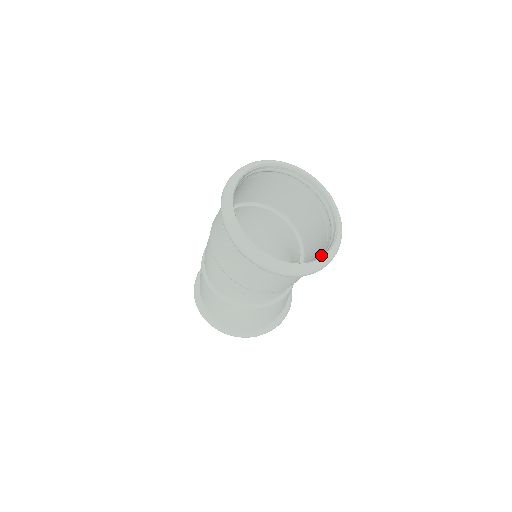
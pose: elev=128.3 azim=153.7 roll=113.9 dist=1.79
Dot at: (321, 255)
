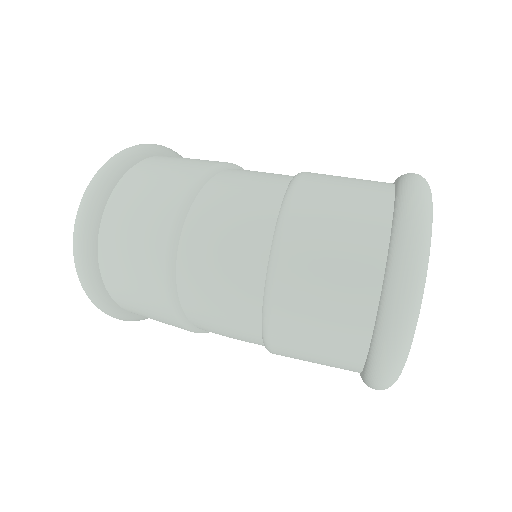
Dot at: occluded
